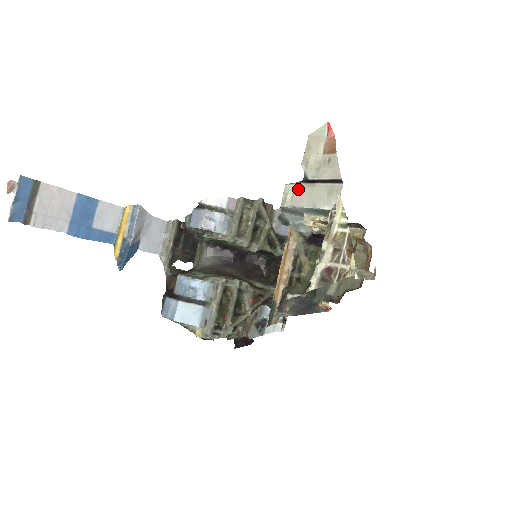
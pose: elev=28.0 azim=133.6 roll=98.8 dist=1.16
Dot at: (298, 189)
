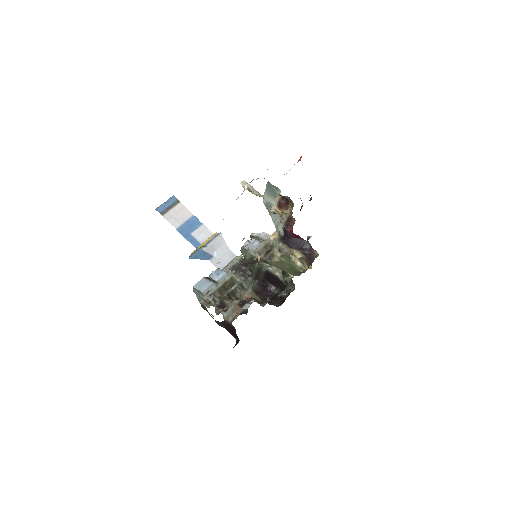
Dot at: occluded
